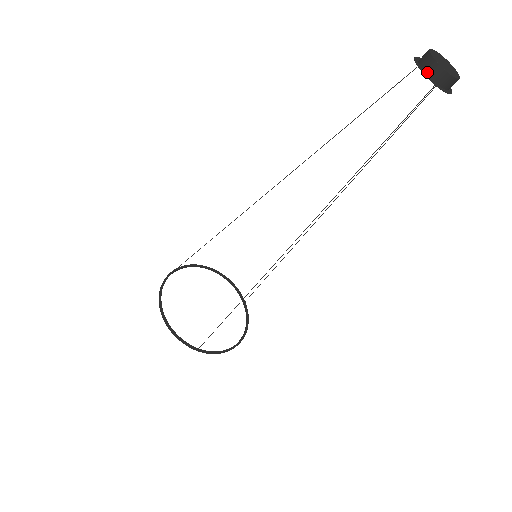
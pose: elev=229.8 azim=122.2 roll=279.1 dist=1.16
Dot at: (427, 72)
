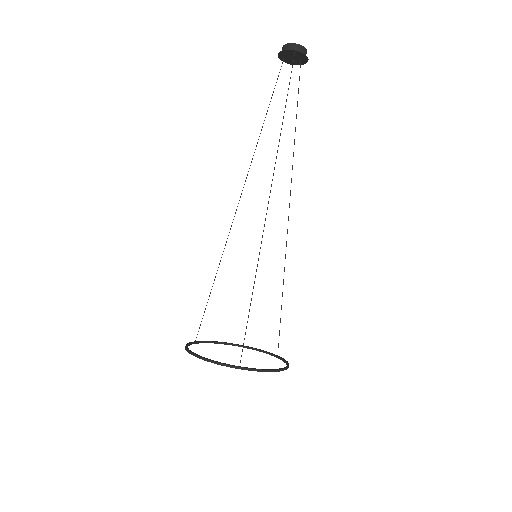
Dot at: (286, 50)
